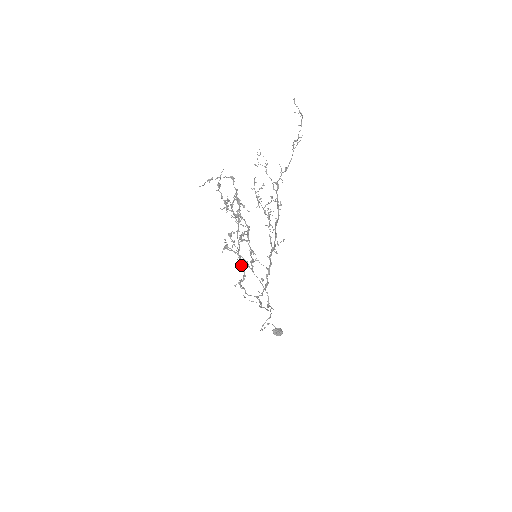
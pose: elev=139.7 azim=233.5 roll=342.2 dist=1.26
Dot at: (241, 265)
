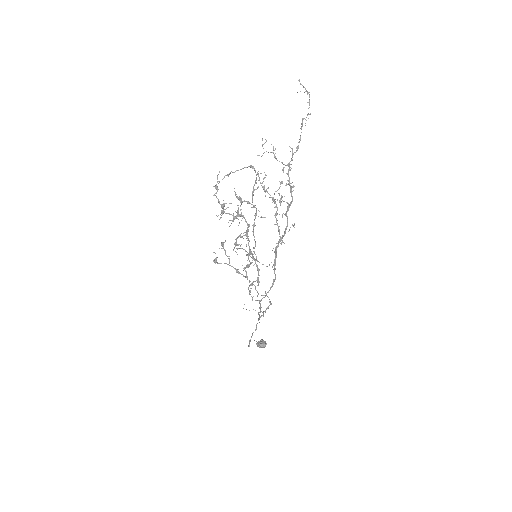
Dot at: occluded
